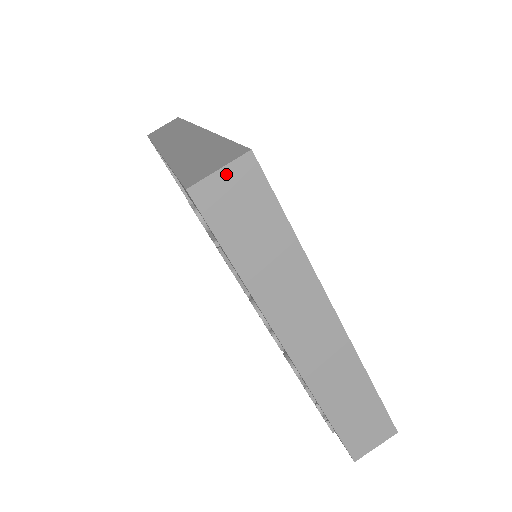
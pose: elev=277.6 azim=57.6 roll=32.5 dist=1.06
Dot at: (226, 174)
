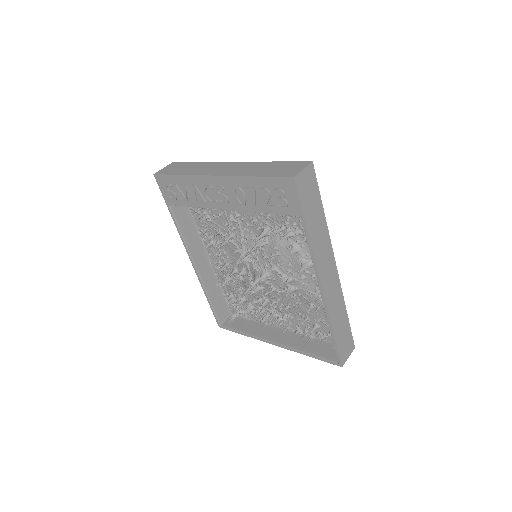
Dot at: (166, 168)
